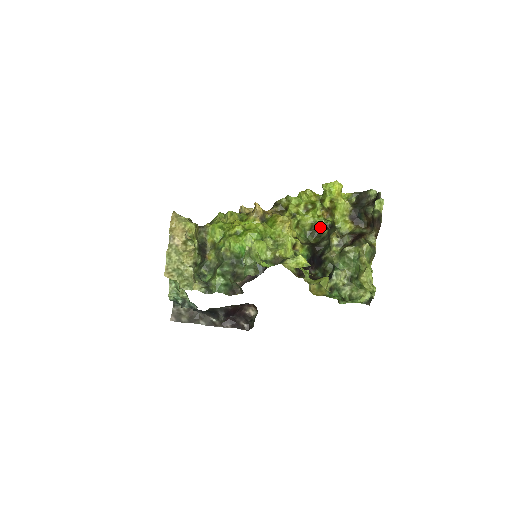
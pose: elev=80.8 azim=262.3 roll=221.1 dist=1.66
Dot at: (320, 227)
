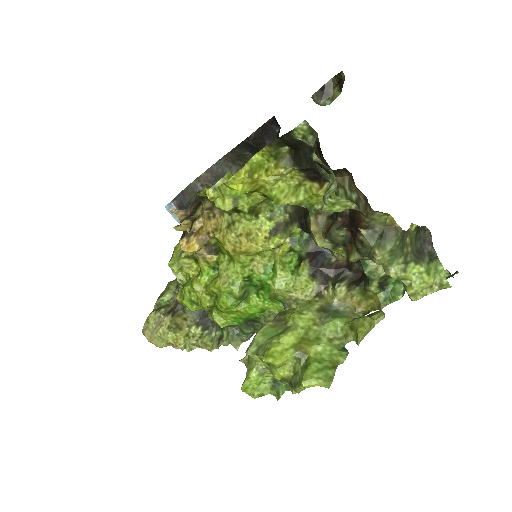
Dot at: occluded
